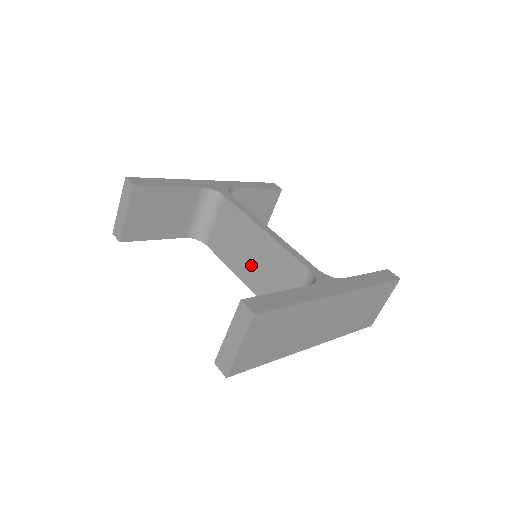
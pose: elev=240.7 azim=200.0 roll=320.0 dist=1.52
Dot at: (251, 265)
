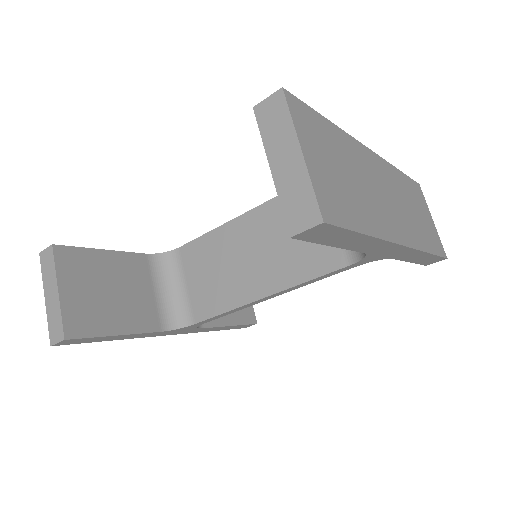
Dot at: (258, 265)
